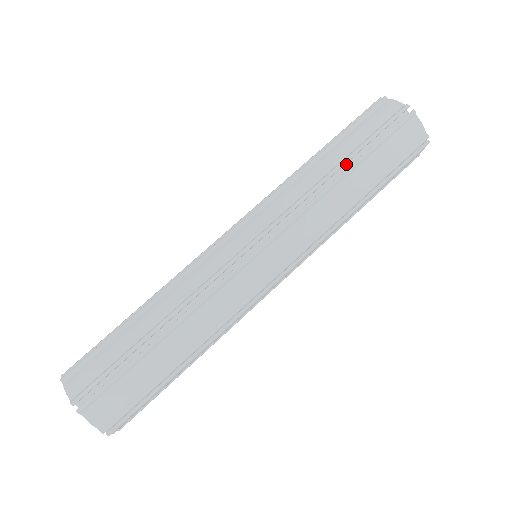
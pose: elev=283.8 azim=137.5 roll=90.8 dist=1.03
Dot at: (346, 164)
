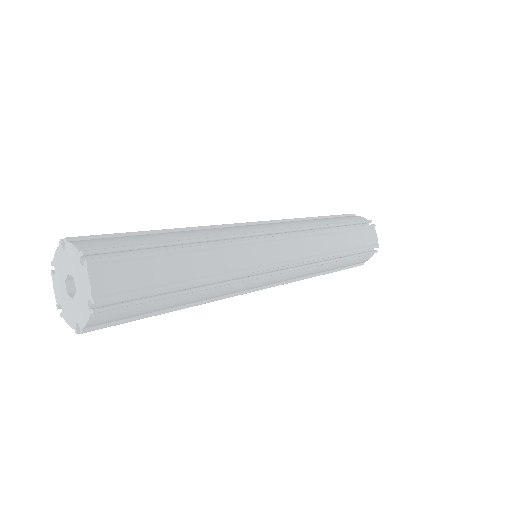
Dot at: occluded
